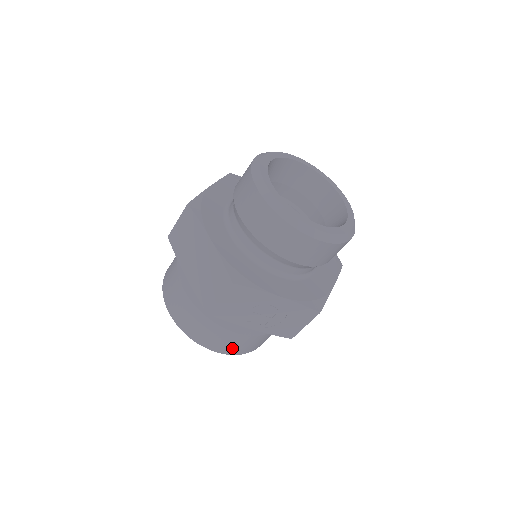
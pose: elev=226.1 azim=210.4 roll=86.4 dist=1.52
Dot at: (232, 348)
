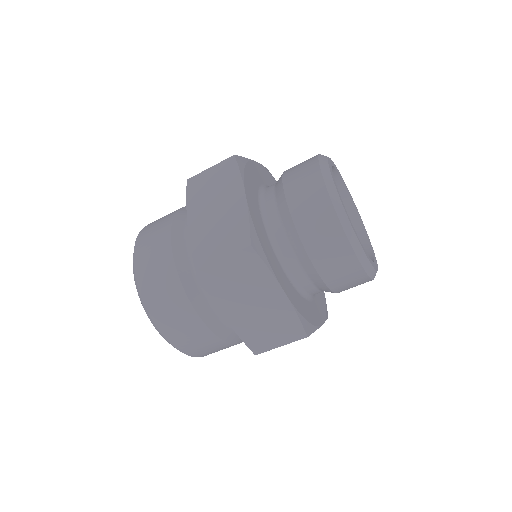
Dot at: occluded
